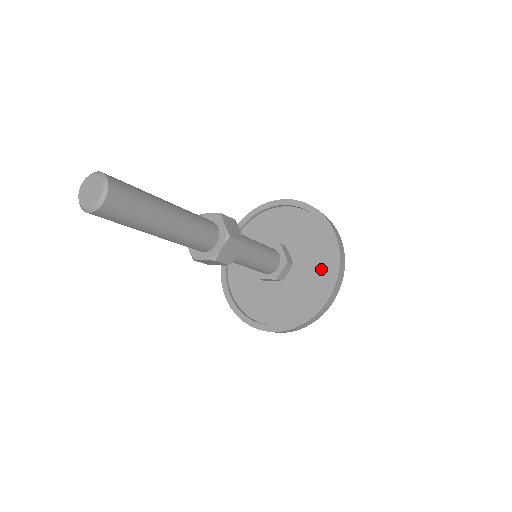
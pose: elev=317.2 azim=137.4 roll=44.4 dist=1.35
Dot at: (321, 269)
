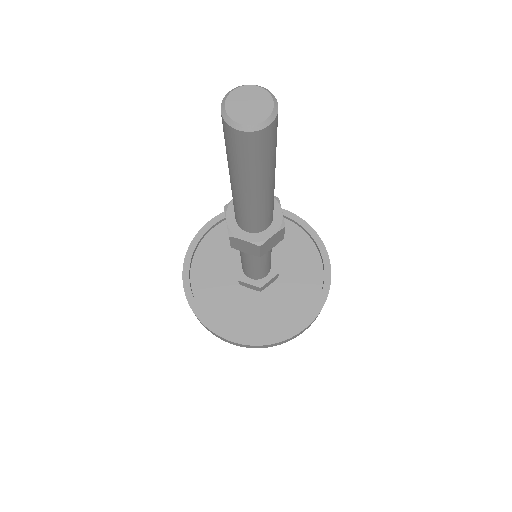
Dot at: (298, 244)
